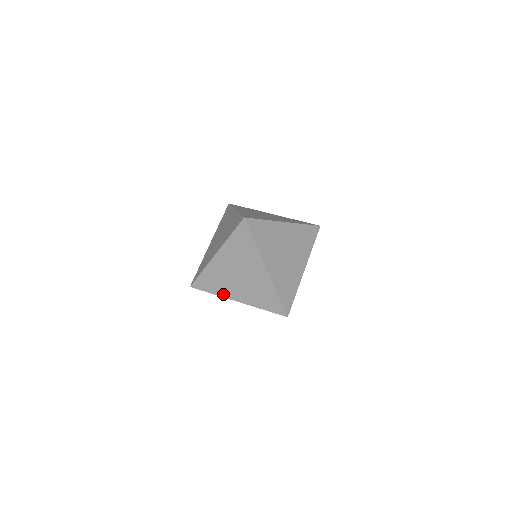
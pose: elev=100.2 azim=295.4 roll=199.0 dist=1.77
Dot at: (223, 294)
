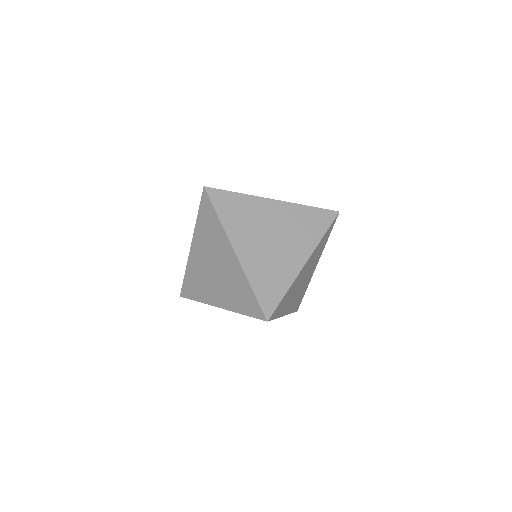
Dot at: (206, 299)
